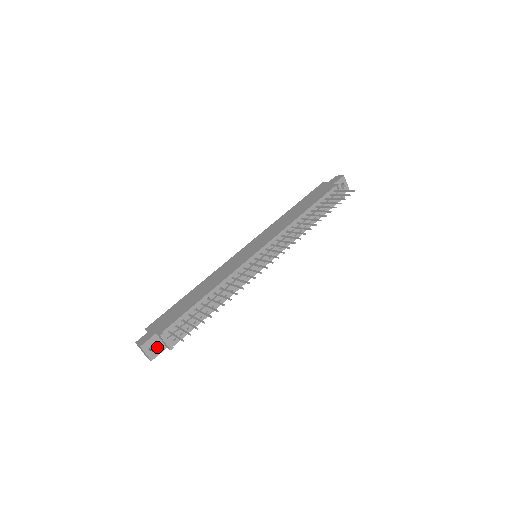
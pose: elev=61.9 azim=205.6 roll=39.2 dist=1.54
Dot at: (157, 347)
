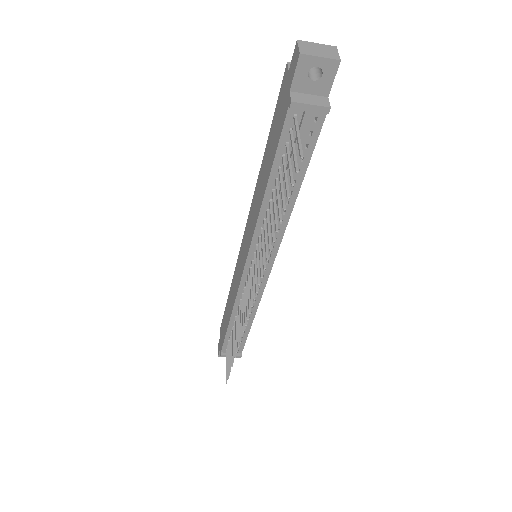
Dot at: occluded
